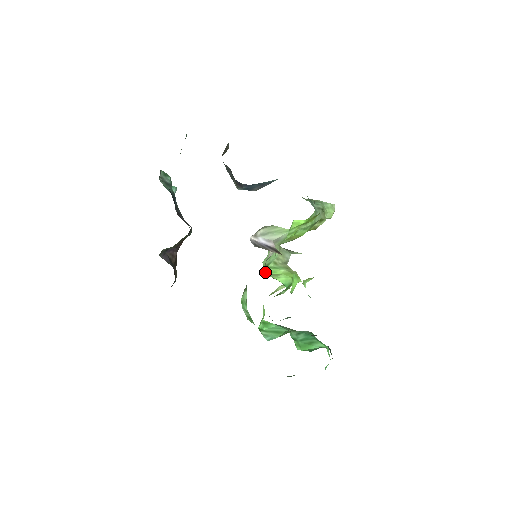
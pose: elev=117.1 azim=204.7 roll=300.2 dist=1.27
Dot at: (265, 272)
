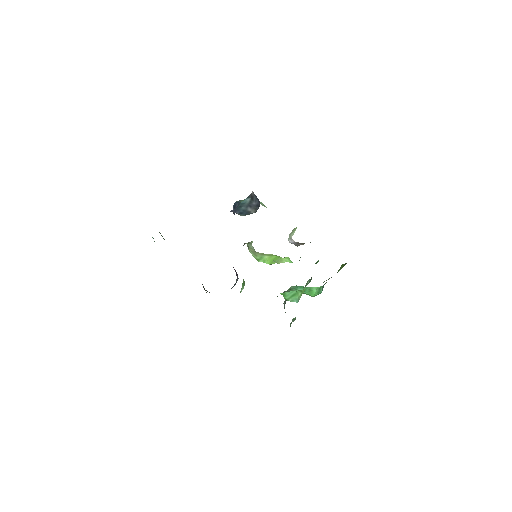
Dot at: occluded
